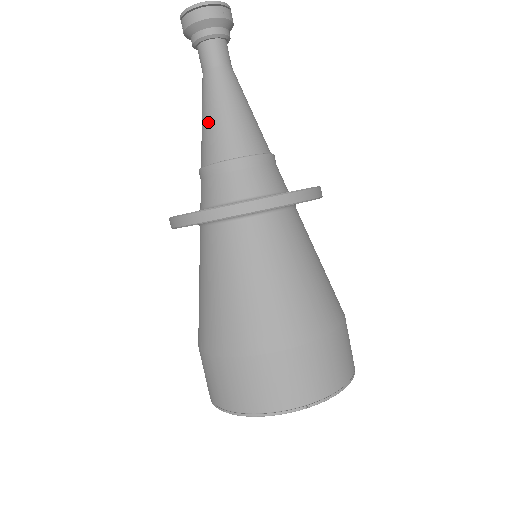
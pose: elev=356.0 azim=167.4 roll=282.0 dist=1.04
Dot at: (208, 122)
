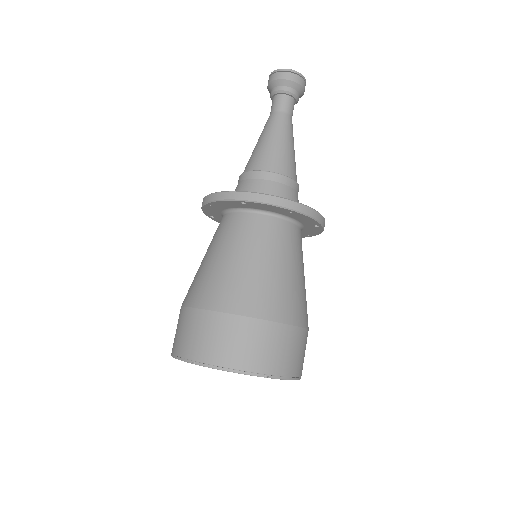
Dot at: (265, 143)
